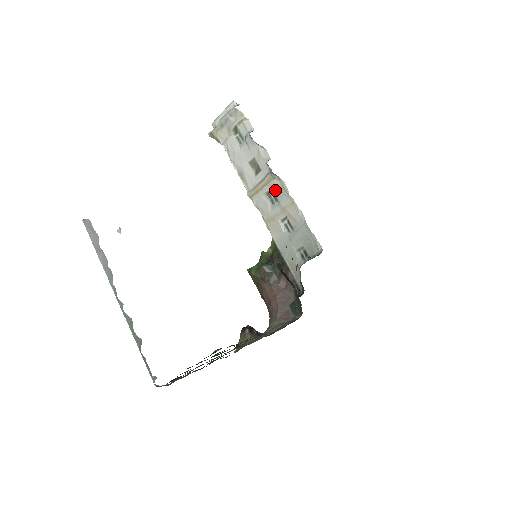
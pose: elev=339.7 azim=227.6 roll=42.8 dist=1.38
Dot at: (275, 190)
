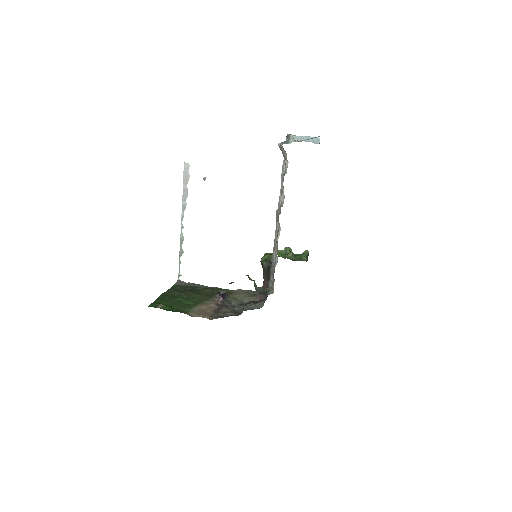
Dot at: (278, 228)
